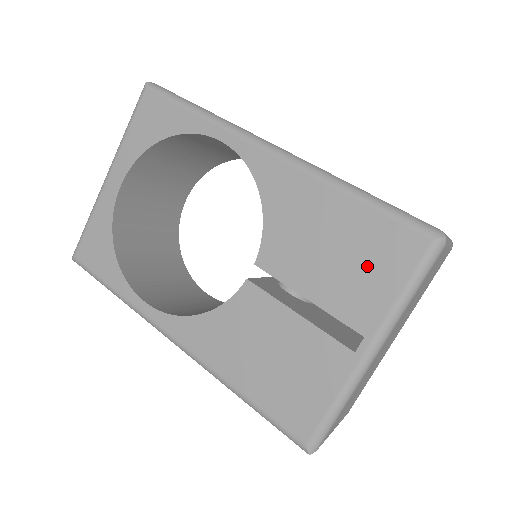
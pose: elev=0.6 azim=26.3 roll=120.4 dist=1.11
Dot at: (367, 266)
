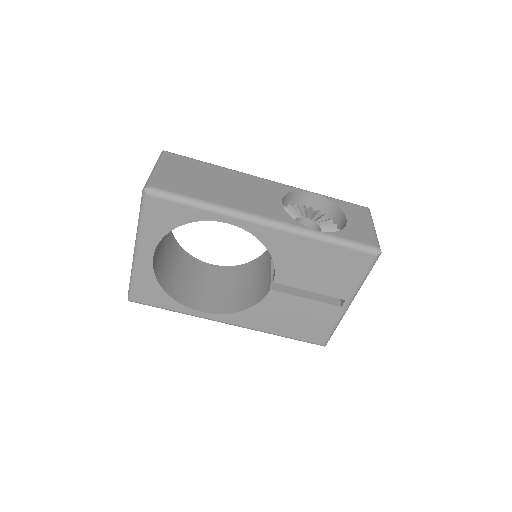
Dot at: (342, 272)
